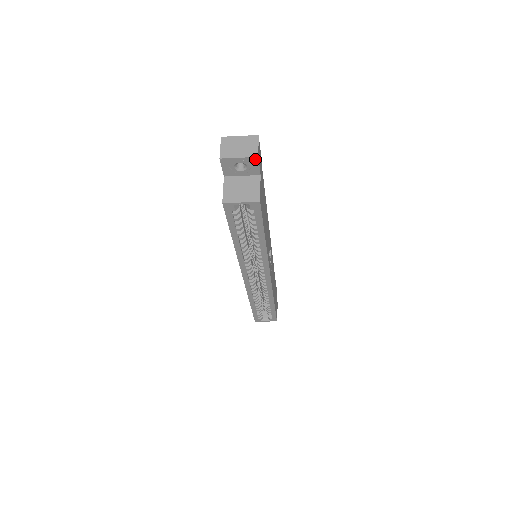
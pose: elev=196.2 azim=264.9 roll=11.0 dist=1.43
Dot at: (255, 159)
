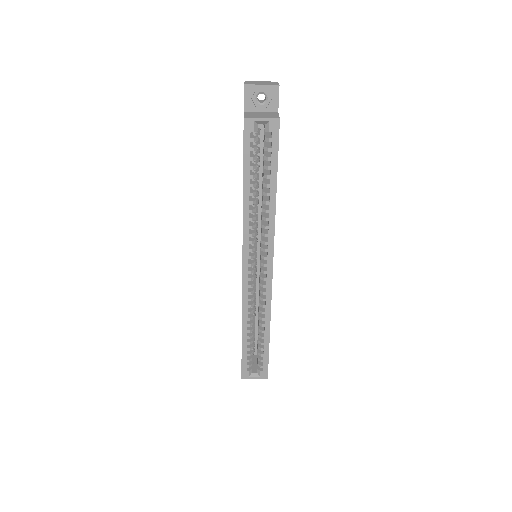
Dot at: (276, 88)
